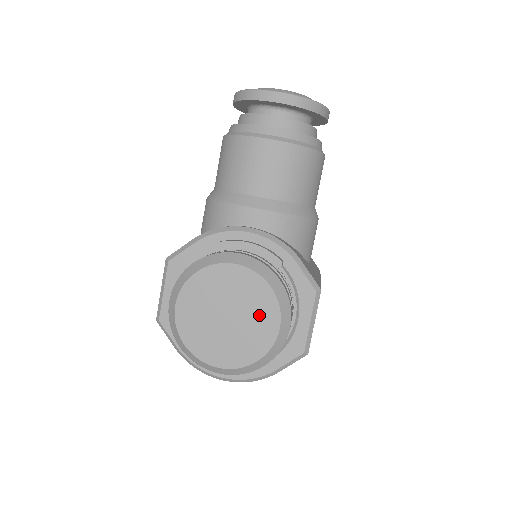
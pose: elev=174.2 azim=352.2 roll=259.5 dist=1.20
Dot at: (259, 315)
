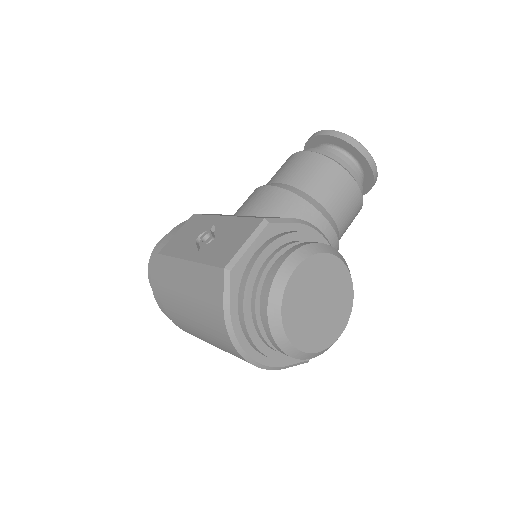
Dot at: (337, 315)
